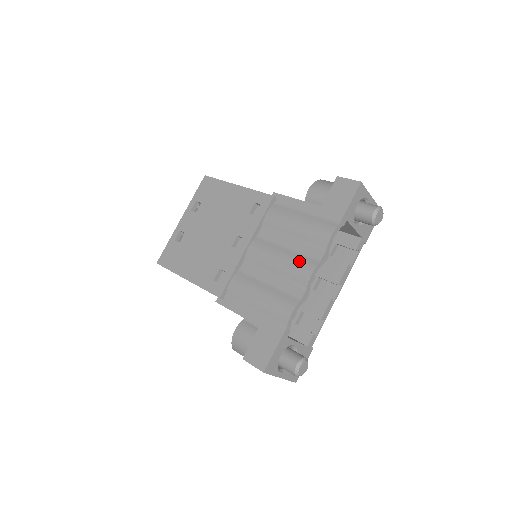
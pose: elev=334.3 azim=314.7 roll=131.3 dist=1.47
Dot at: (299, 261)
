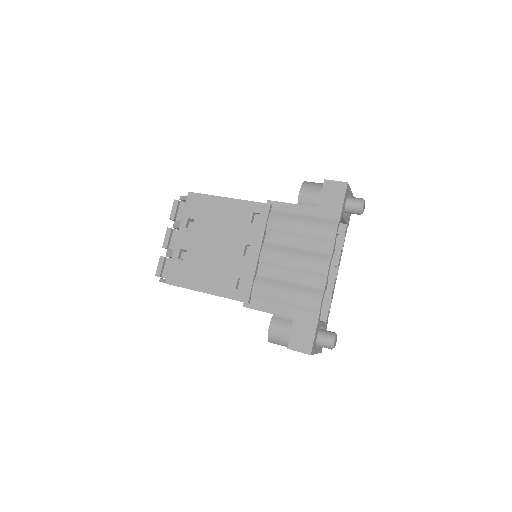
Dot at: (314, 258)
